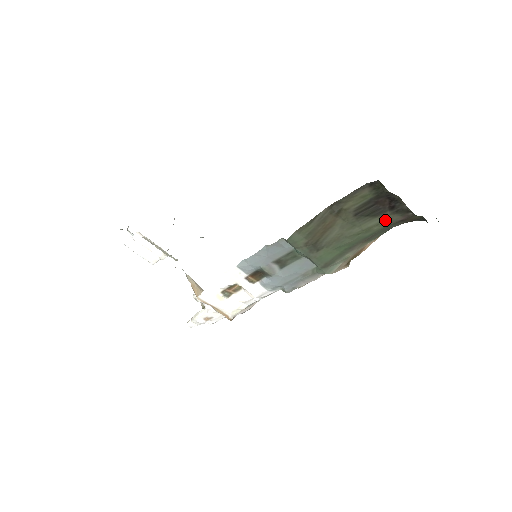
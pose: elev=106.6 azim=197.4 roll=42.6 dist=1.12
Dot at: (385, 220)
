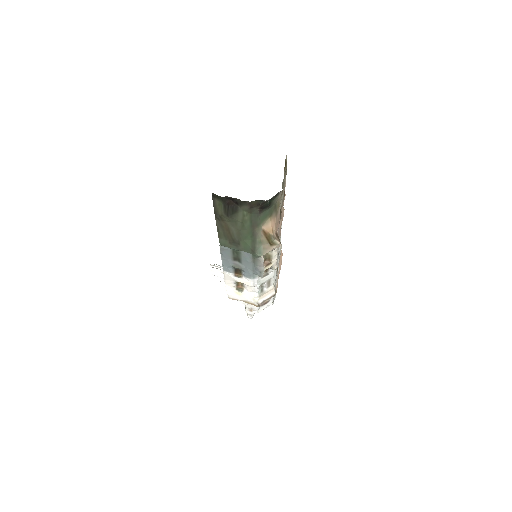
Dot at: (244, 211)
